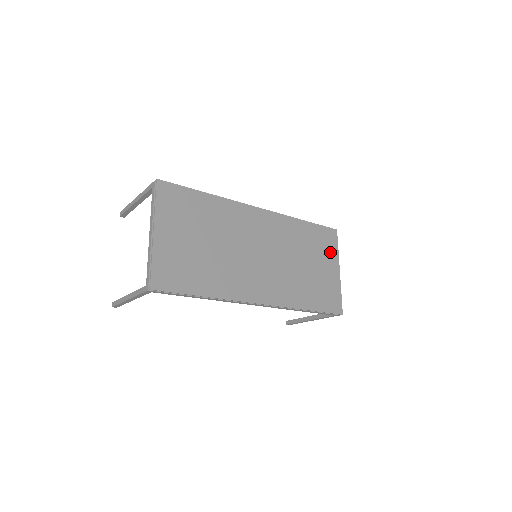
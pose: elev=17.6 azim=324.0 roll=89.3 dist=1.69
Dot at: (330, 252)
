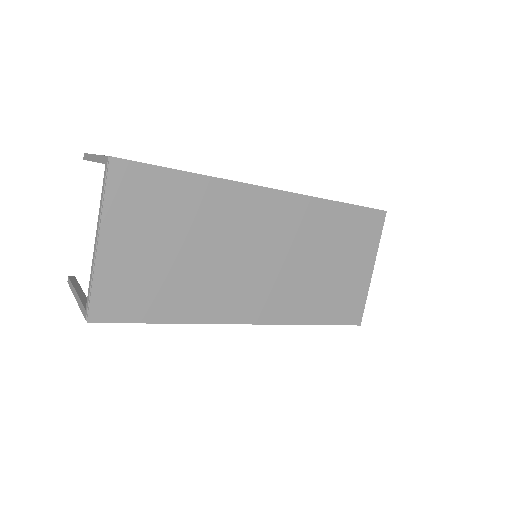
Dot at: (367, 244)
